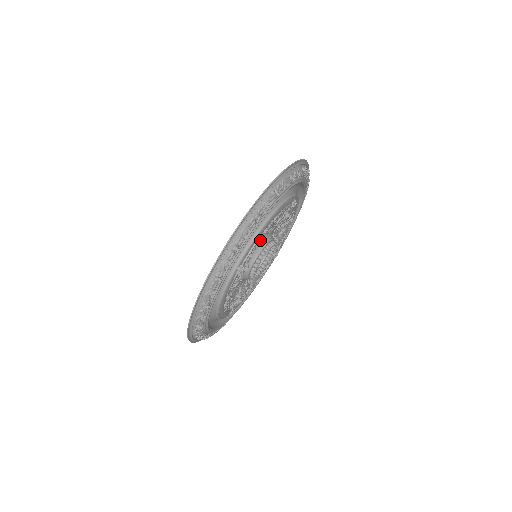
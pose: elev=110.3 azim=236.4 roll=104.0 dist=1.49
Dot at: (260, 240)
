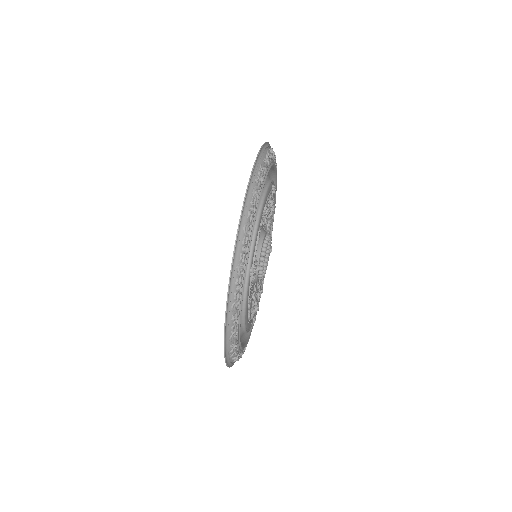
Dot at: occluded
